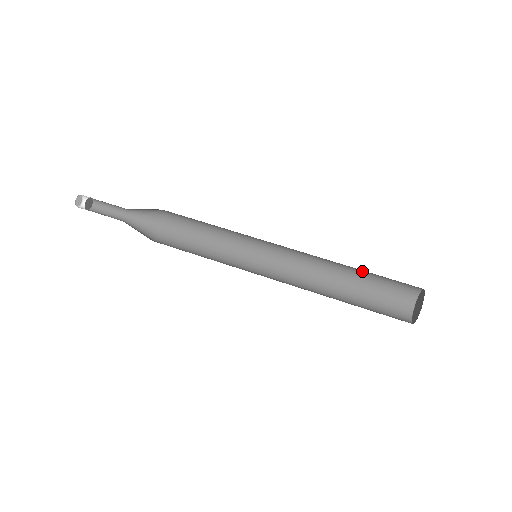
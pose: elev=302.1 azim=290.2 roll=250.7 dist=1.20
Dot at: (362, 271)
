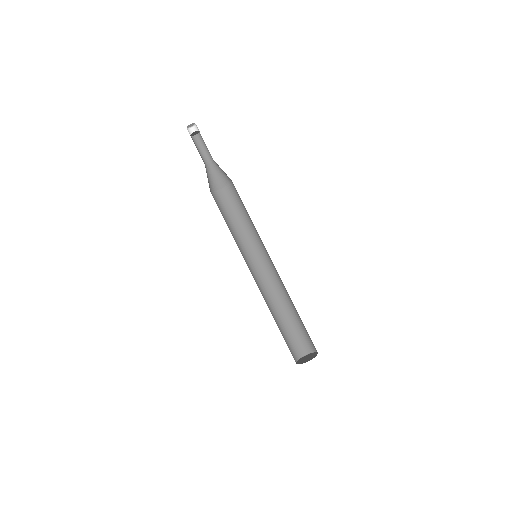
Dot at: occluded
